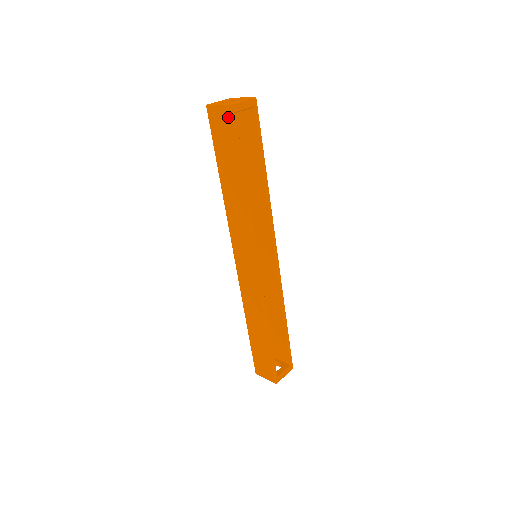
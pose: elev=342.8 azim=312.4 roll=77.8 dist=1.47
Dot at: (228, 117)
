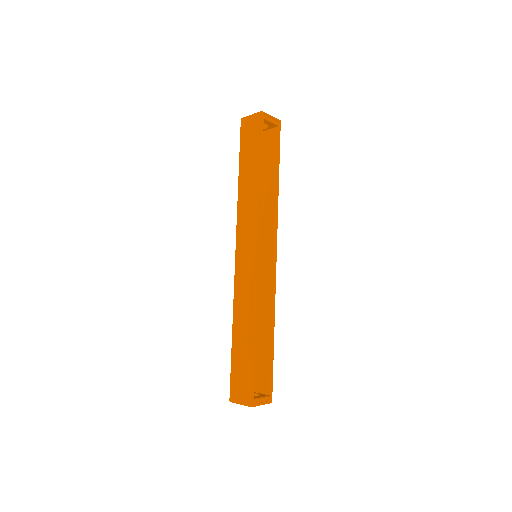
Dot at: (257, 121)
